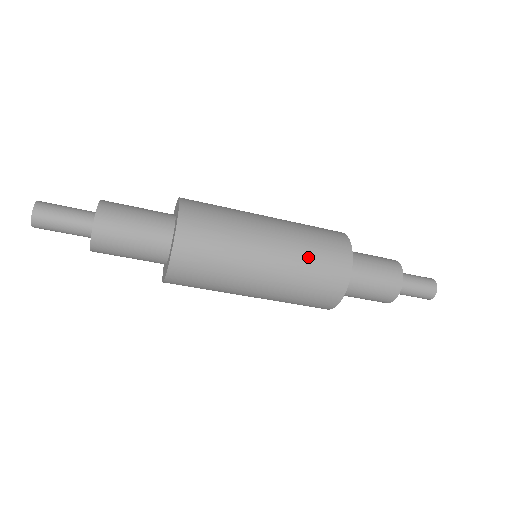
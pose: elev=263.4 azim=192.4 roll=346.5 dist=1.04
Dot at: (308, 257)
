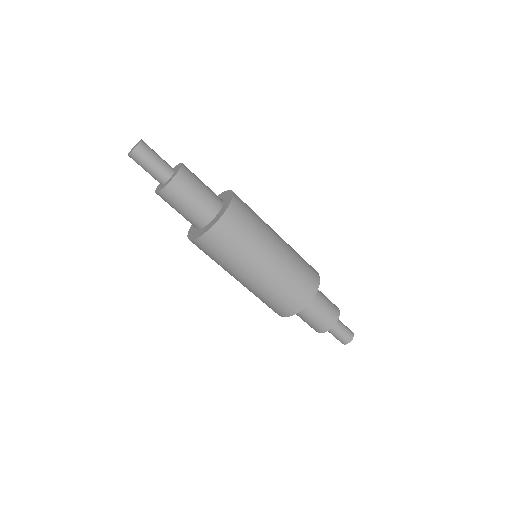
Dot at: (284, 285)
